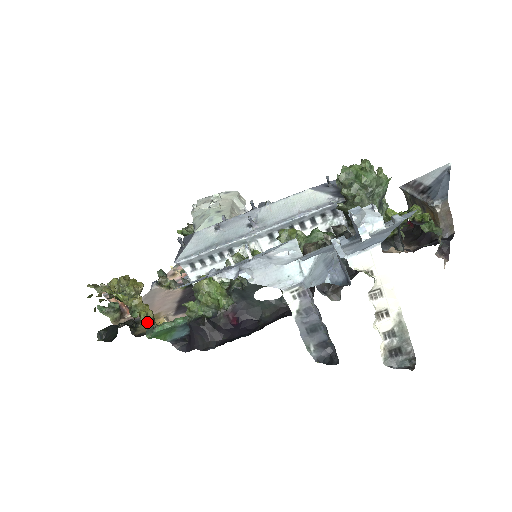
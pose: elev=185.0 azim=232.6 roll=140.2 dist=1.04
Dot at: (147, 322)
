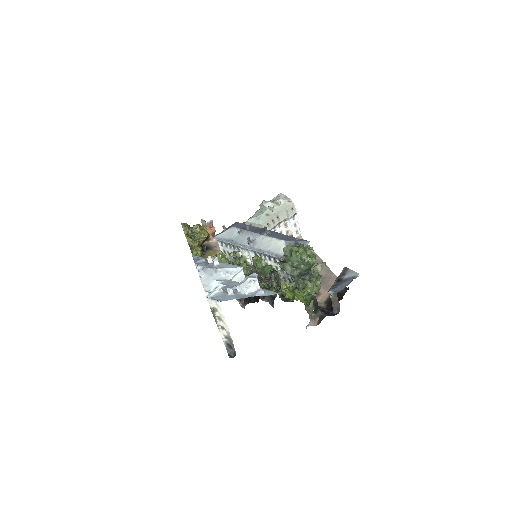
Dot at: occluded
